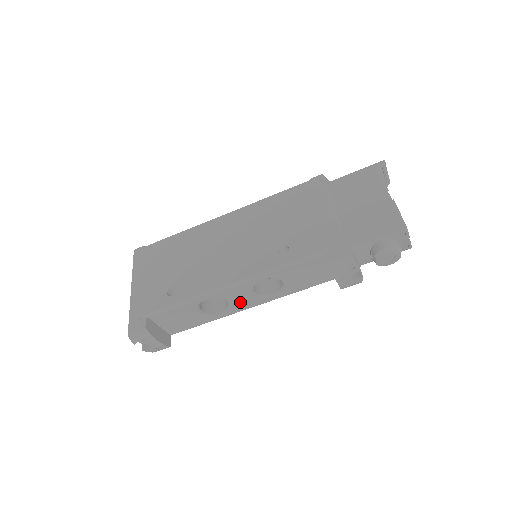
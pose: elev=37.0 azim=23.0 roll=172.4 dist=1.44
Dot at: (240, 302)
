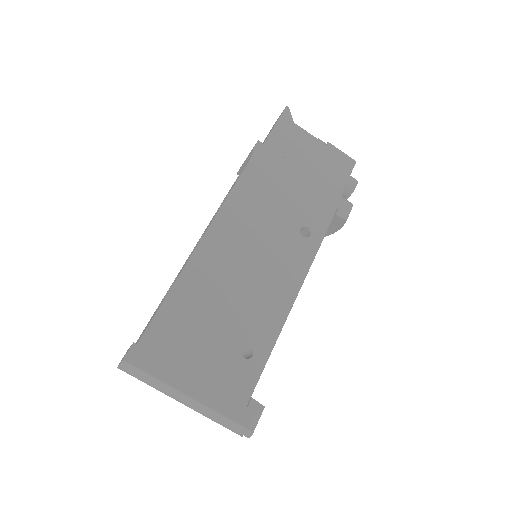
Dot at: occluded
